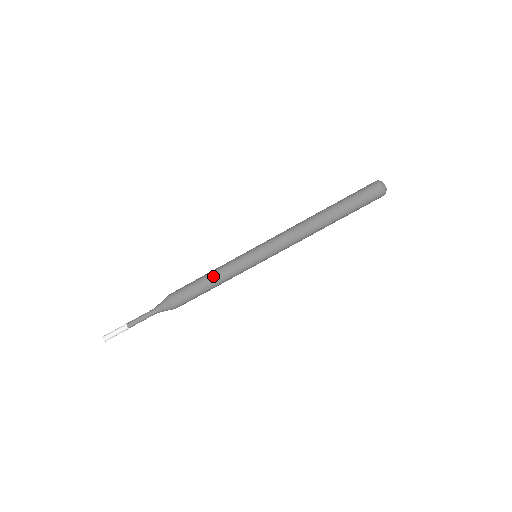
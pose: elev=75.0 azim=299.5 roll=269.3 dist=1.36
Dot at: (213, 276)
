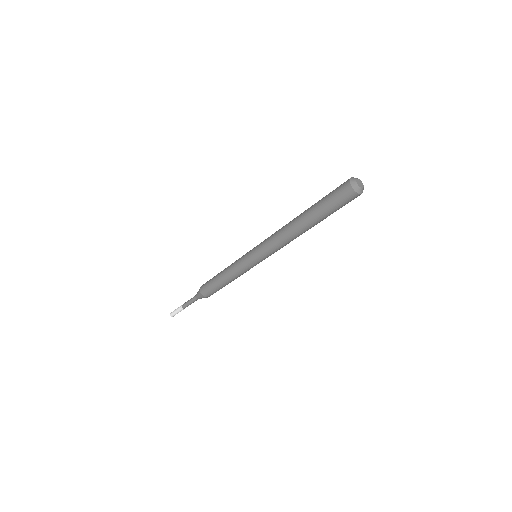
Dot at: (227, 277)
